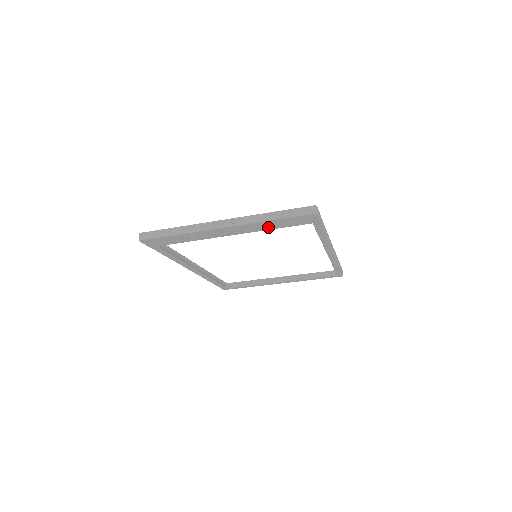
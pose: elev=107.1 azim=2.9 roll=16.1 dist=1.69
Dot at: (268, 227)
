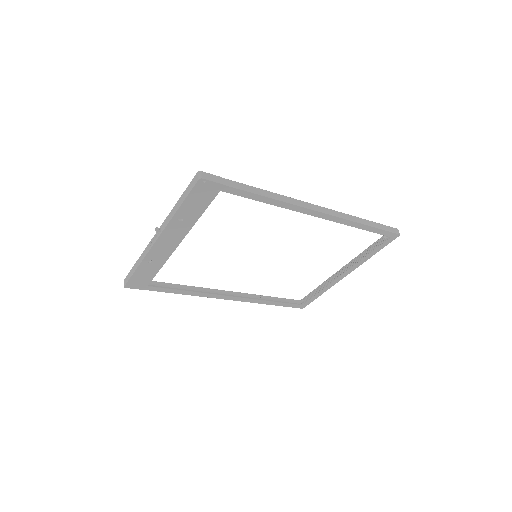
Dot at: (191, 218)
